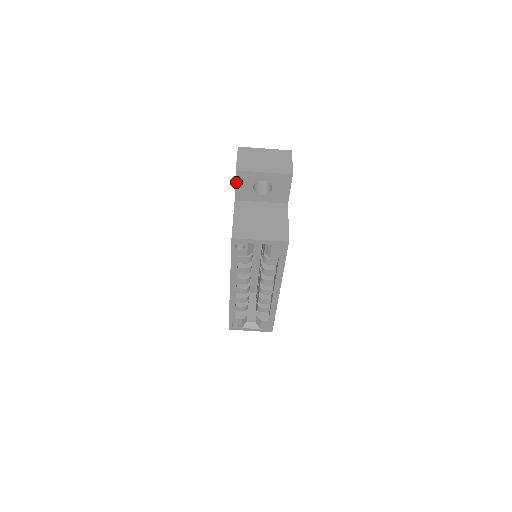
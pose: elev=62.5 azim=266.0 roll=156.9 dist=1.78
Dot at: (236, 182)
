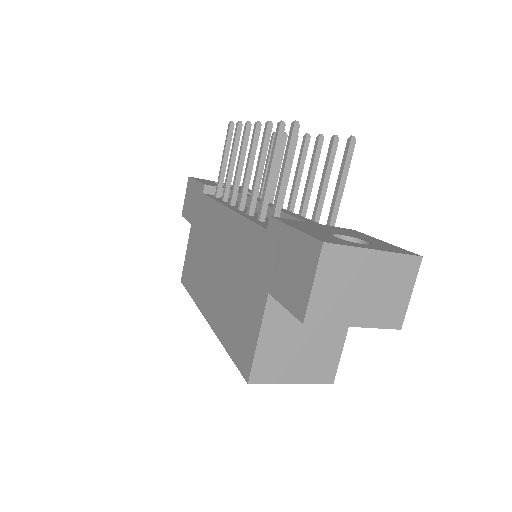
Dot at: (290, 311)
